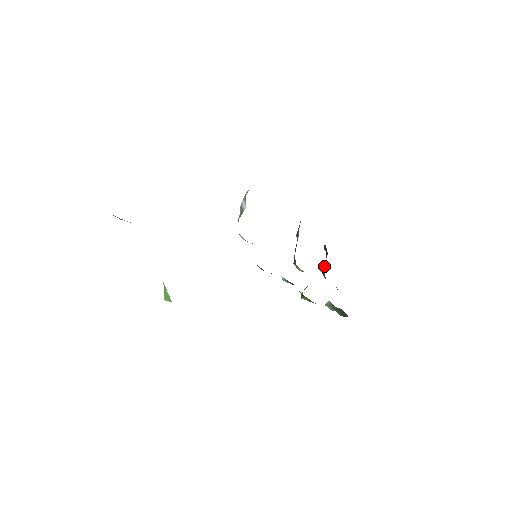
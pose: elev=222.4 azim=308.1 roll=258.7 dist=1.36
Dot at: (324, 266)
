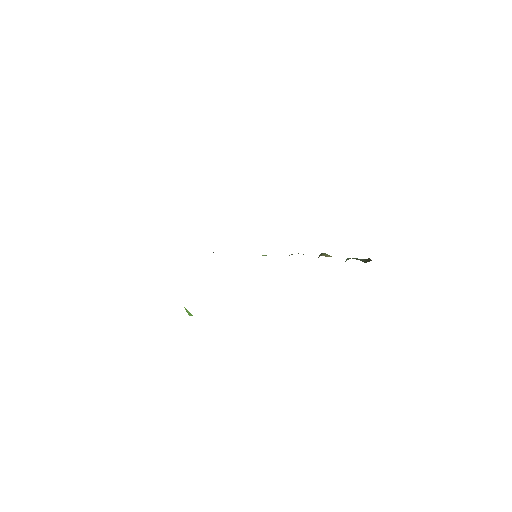
Dot at: occluded
